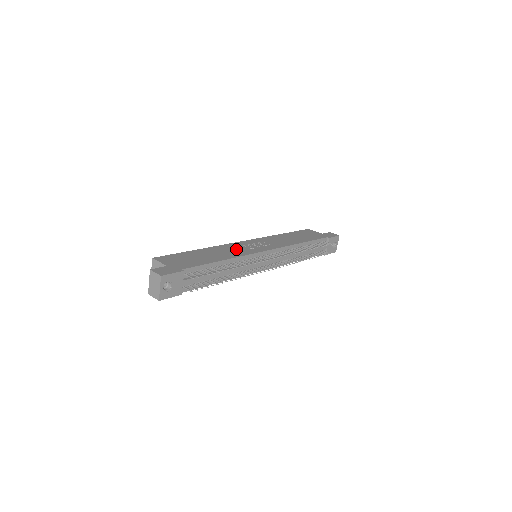
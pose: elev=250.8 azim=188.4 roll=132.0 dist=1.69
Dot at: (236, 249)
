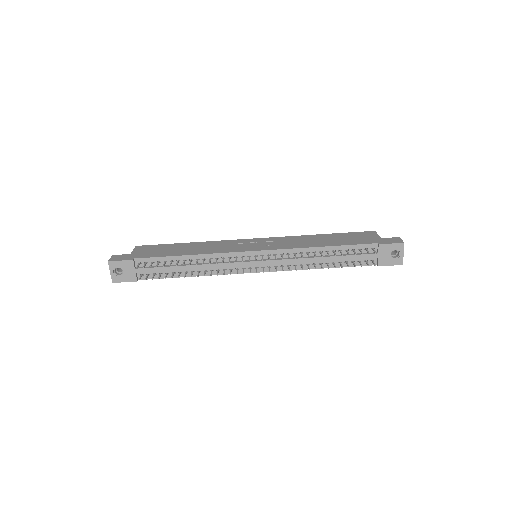
Dot at: (224, 246)
